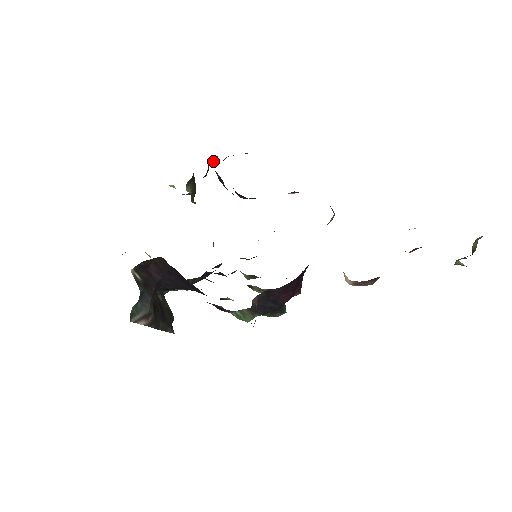
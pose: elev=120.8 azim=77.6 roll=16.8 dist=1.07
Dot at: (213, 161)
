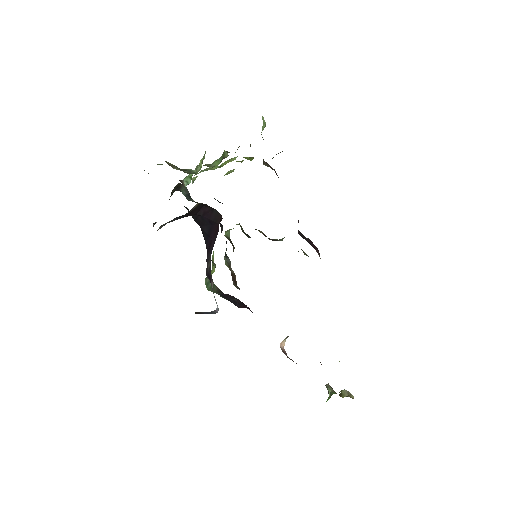
Dot at: occluded
